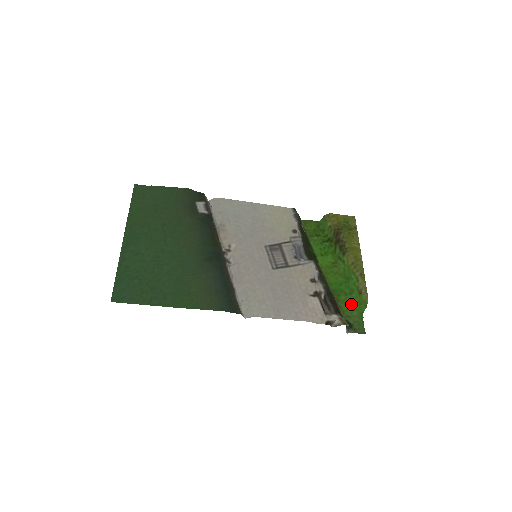
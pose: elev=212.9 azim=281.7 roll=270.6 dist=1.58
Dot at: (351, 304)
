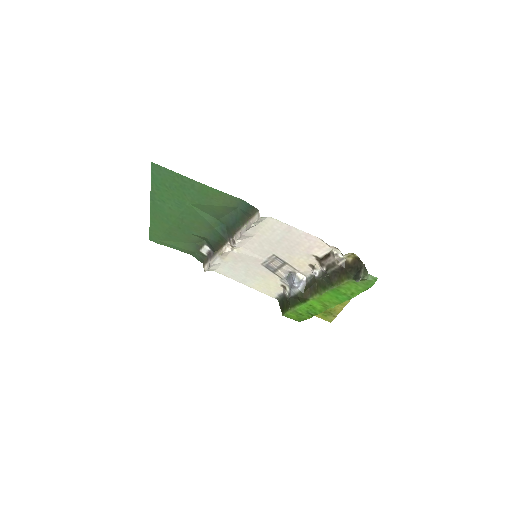
Dot at: (353, 291)
